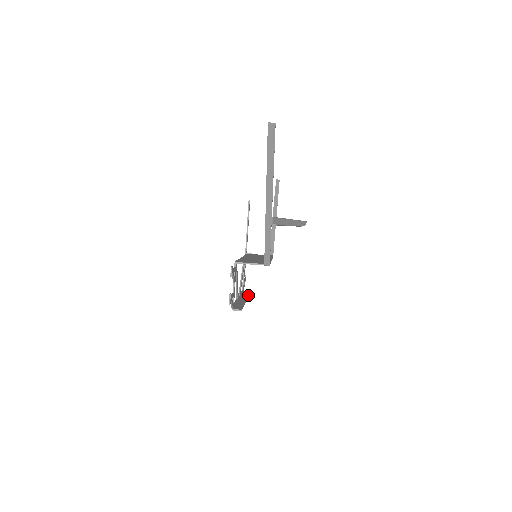
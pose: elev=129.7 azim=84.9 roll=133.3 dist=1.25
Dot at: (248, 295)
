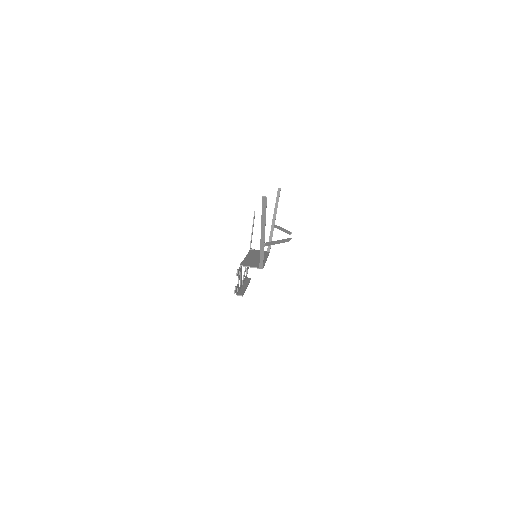
Dot at: (249, 280)
